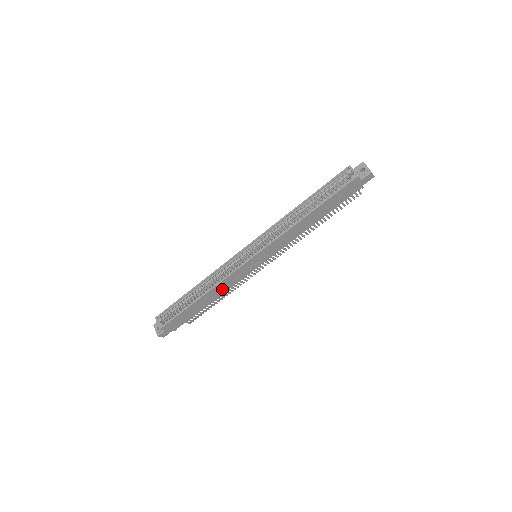
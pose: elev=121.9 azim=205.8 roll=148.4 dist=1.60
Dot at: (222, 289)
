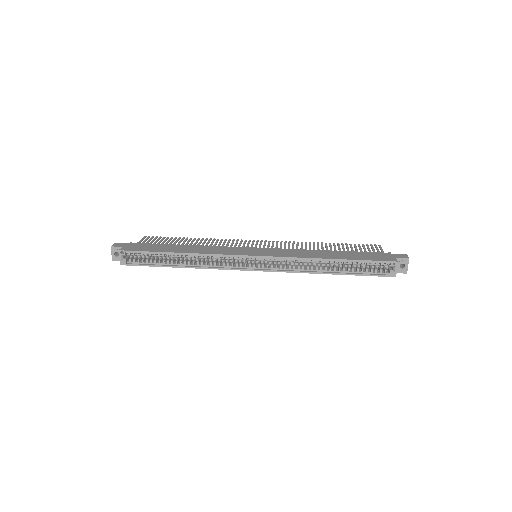
Dot at: occluded
